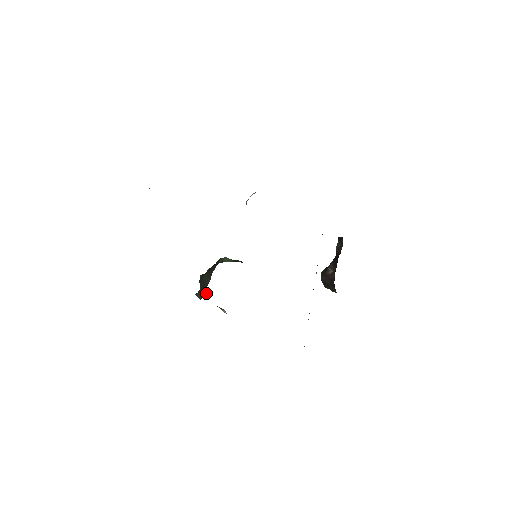
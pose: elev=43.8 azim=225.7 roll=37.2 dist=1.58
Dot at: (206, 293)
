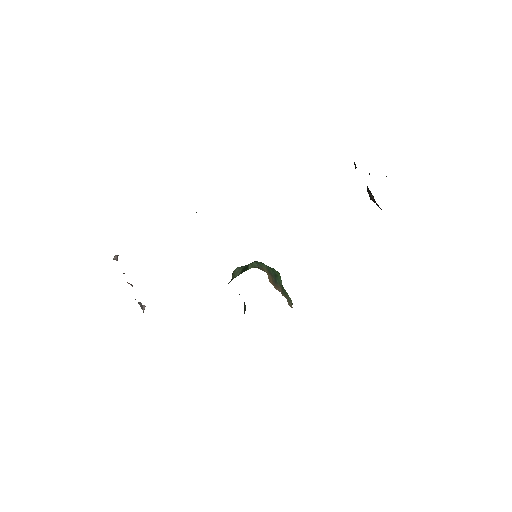
Dot at: (245, 307)
